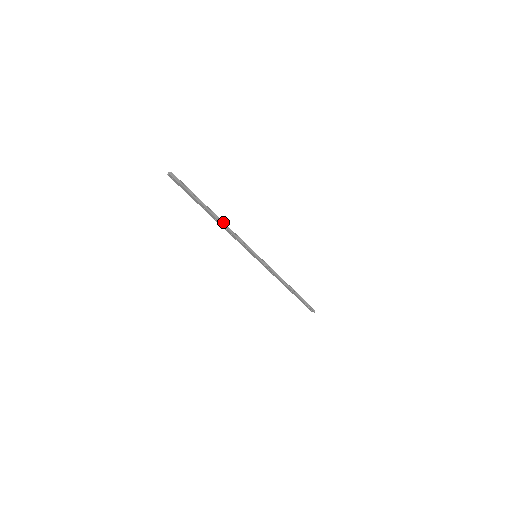
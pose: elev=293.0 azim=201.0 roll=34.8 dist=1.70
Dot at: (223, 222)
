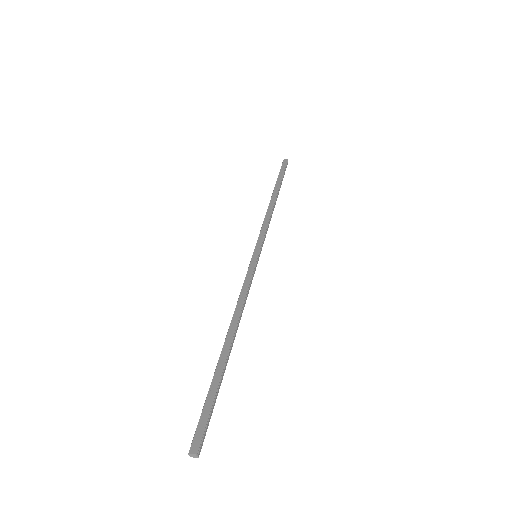
Dot at: (236, 325)
